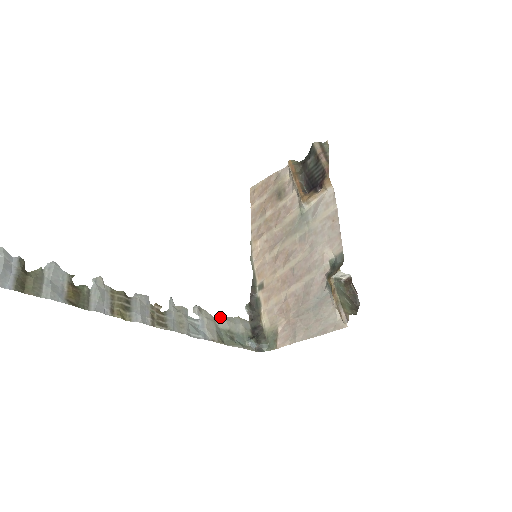
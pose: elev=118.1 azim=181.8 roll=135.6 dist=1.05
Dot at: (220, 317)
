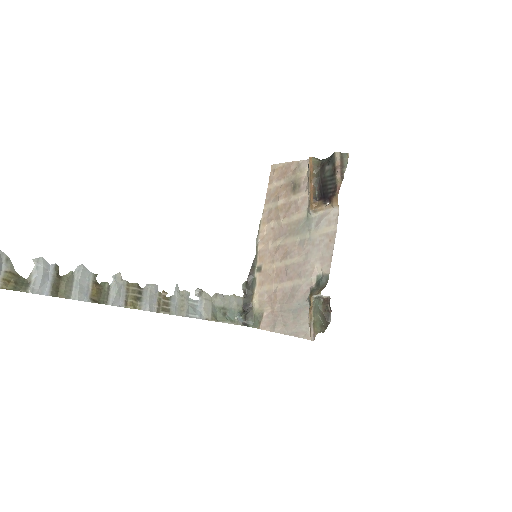
Dot at: (217, 297)
